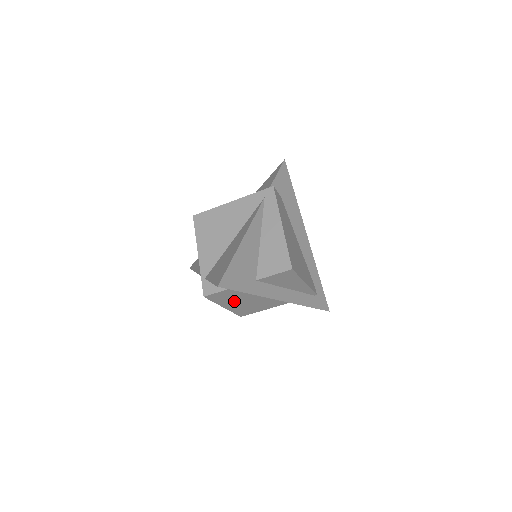
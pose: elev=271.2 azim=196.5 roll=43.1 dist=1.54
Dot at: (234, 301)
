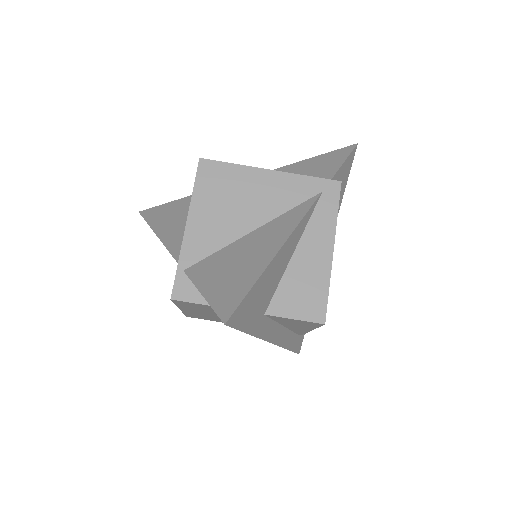
Dot at: (202, 311)
